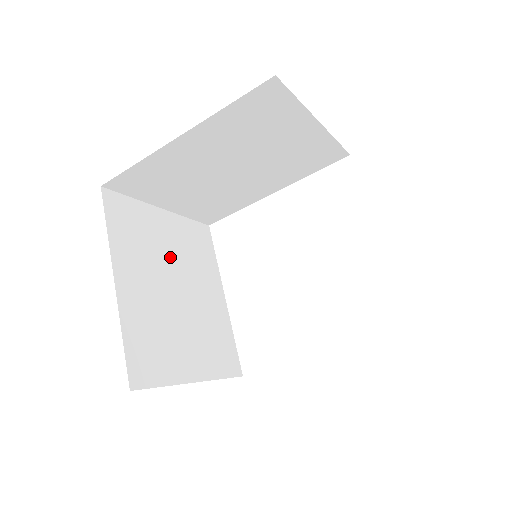
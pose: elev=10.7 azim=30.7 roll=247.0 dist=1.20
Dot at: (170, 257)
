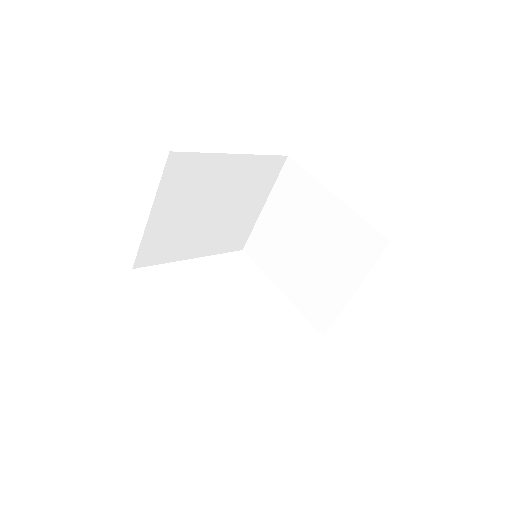
Dot at: occluded
